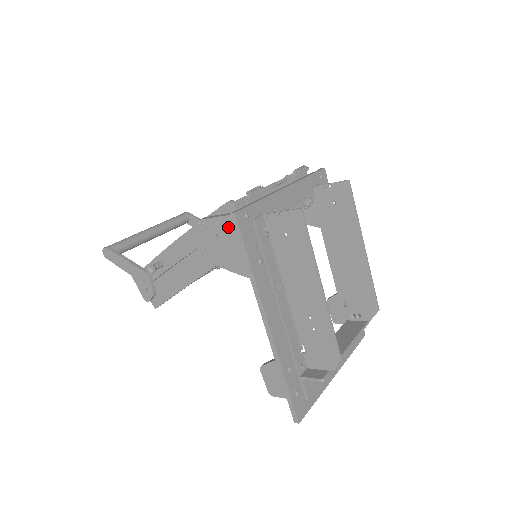
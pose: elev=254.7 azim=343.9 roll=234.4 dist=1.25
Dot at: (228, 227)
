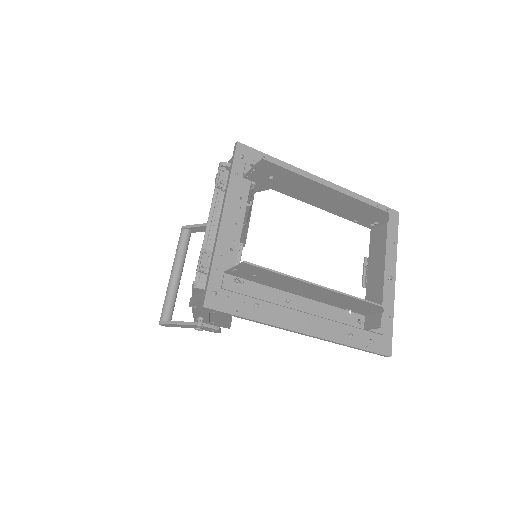
Dot at: occluded
